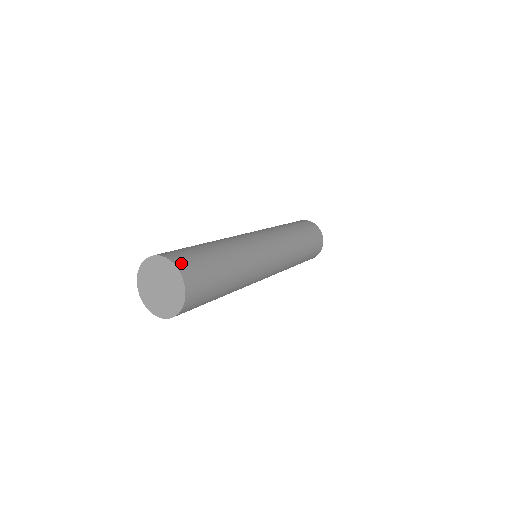
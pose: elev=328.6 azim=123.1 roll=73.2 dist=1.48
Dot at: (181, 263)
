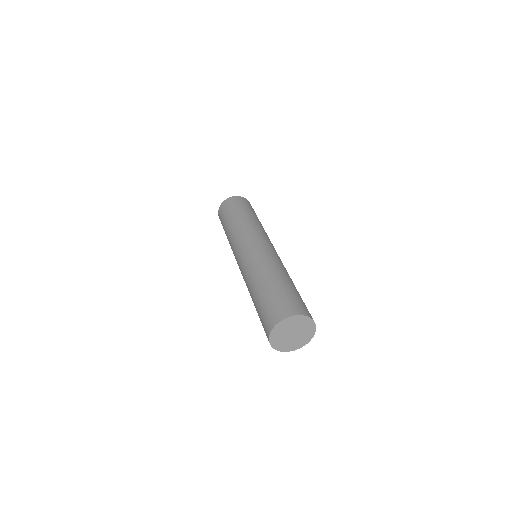
Dot at: (304, 311)
